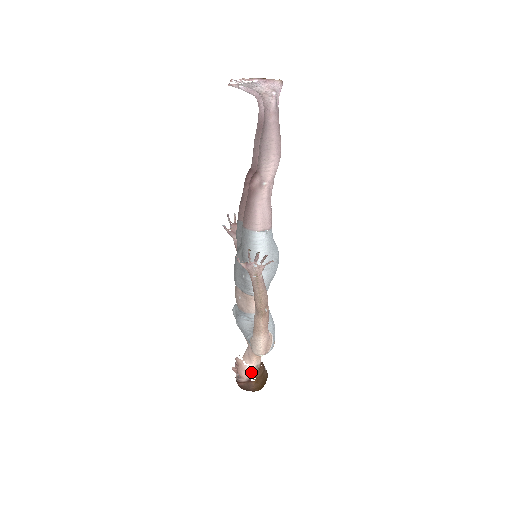
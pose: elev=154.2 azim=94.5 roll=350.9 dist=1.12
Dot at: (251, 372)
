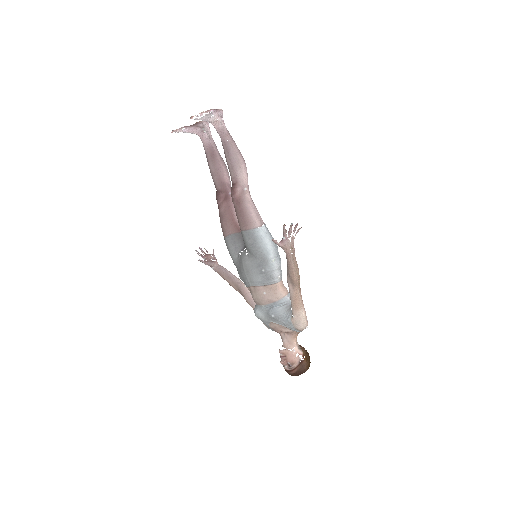
Dot at: occluded
